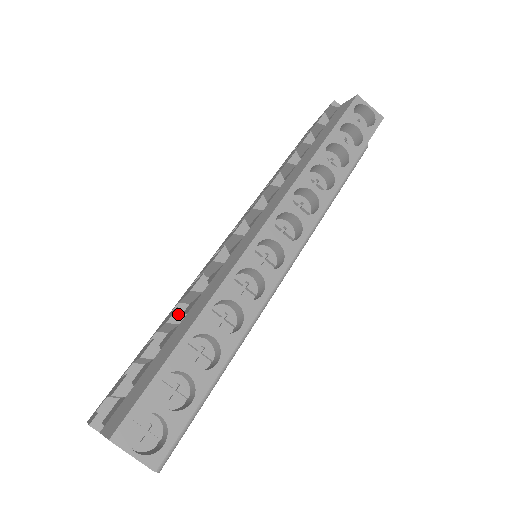
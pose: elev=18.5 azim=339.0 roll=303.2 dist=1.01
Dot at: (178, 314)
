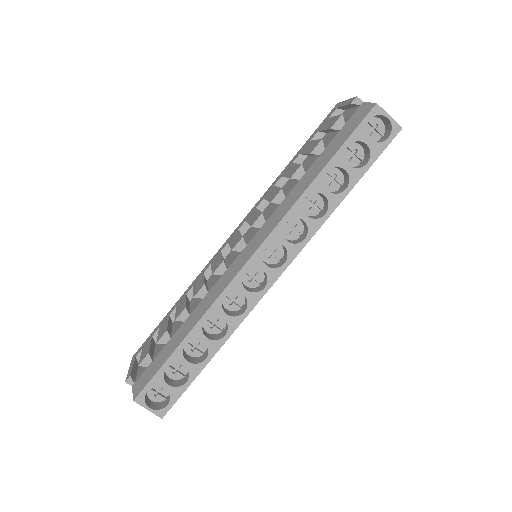
Dot at: (184, 315)
